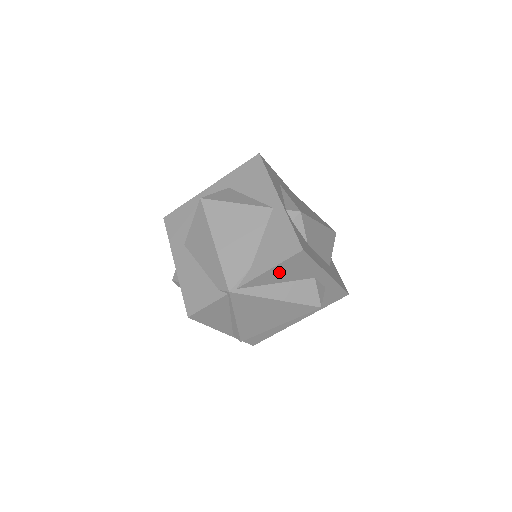
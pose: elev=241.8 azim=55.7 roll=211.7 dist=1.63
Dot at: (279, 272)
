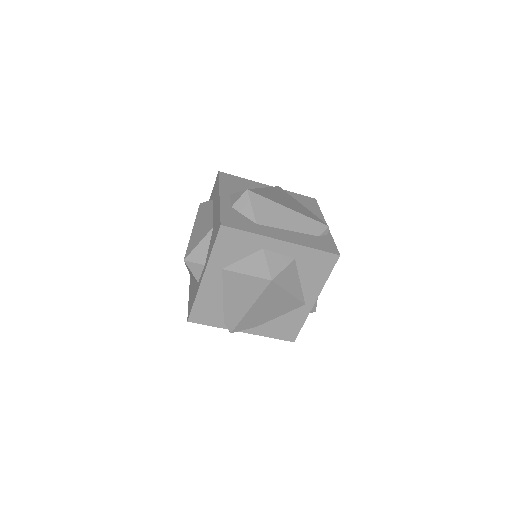
Dot at: occluded
